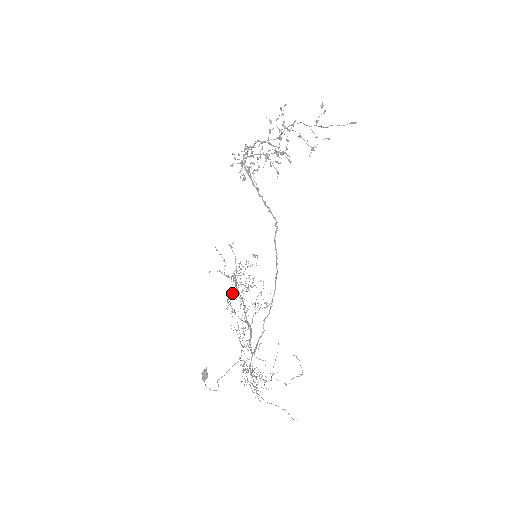
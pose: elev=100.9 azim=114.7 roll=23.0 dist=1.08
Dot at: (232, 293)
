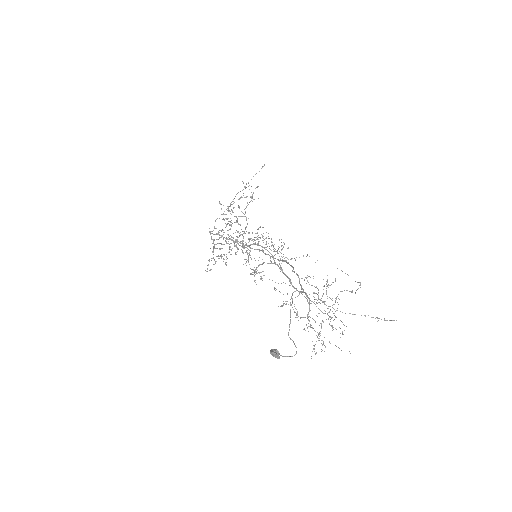
Dot at: (240, 198)
